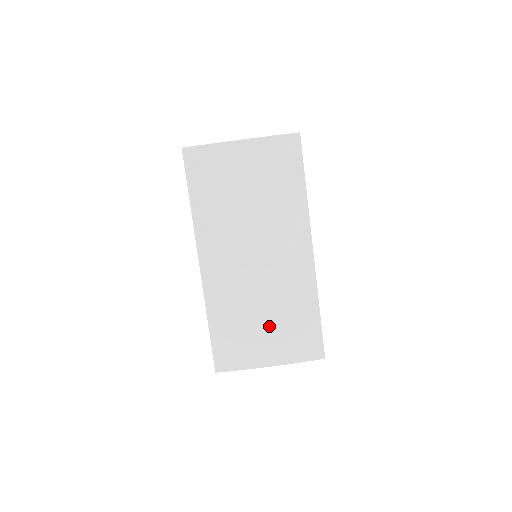
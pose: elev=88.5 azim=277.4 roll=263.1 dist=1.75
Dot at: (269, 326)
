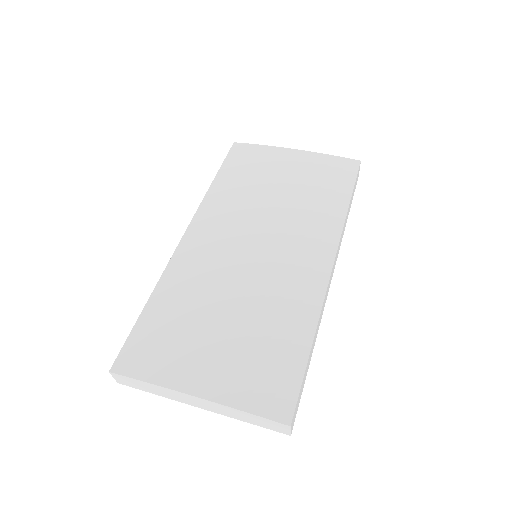
Dot at: (226, 334)
